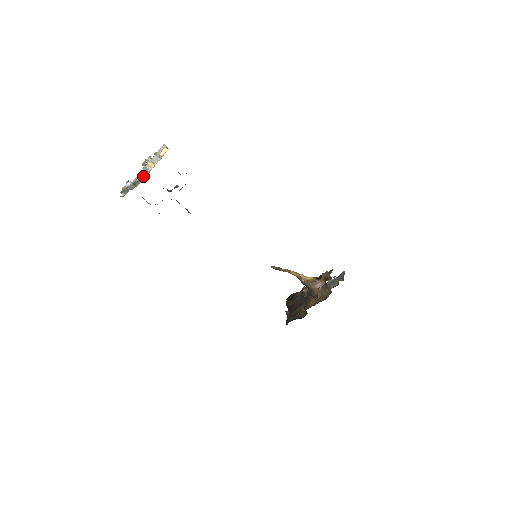
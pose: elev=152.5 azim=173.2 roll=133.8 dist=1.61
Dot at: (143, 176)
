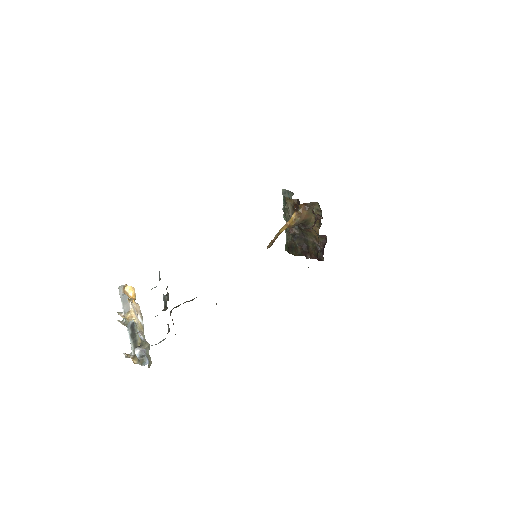
Dot at: (134, 332)
